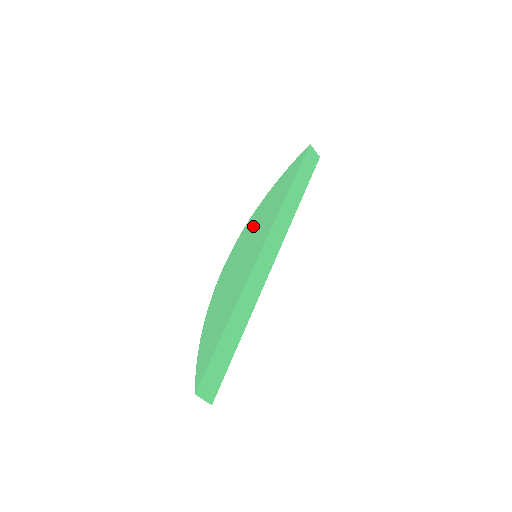
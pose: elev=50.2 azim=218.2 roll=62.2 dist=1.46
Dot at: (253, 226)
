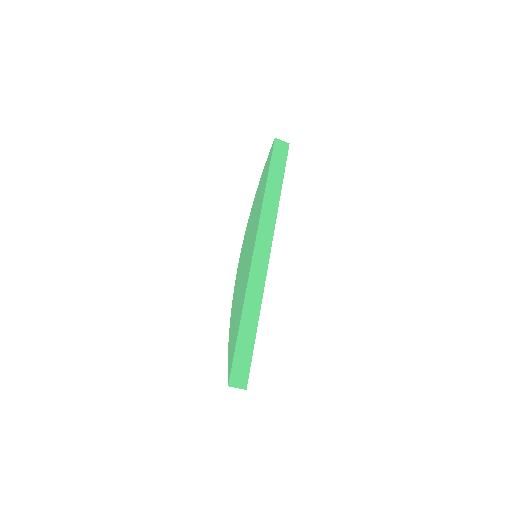
Dot at: (249, 230)
